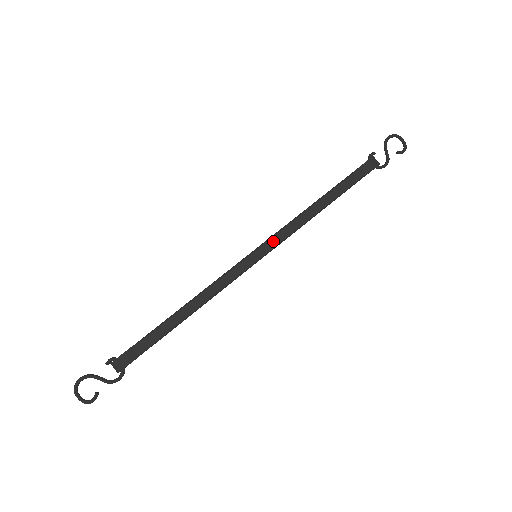
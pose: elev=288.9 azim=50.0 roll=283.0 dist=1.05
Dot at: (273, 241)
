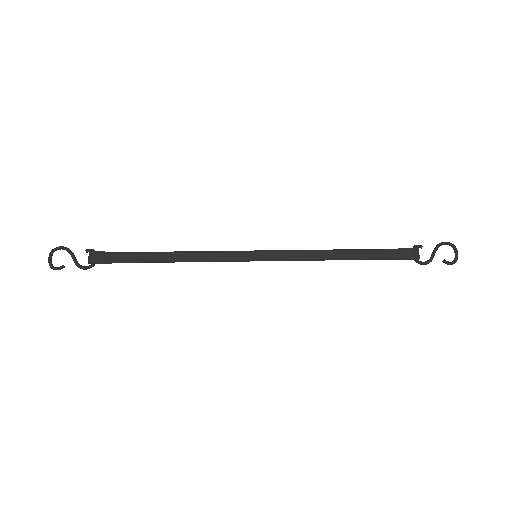
Dot at: (278, 254)
